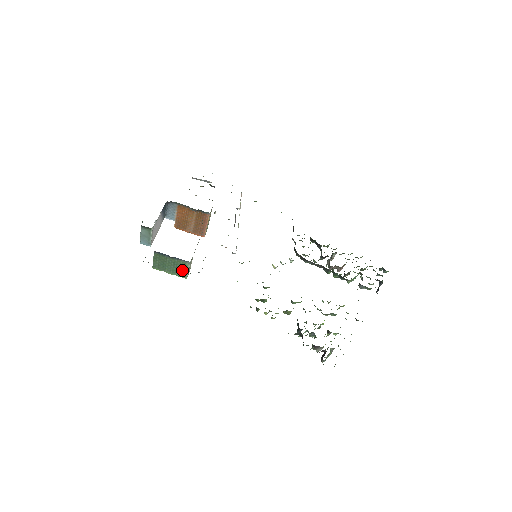
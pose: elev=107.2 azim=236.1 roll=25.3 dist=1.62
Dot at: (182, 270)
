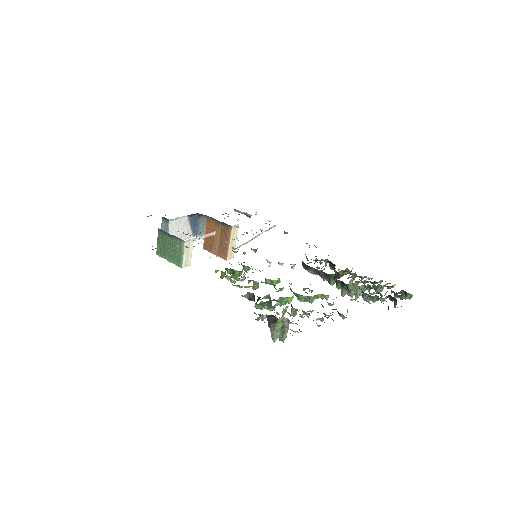
Dot at: (178, 254)
